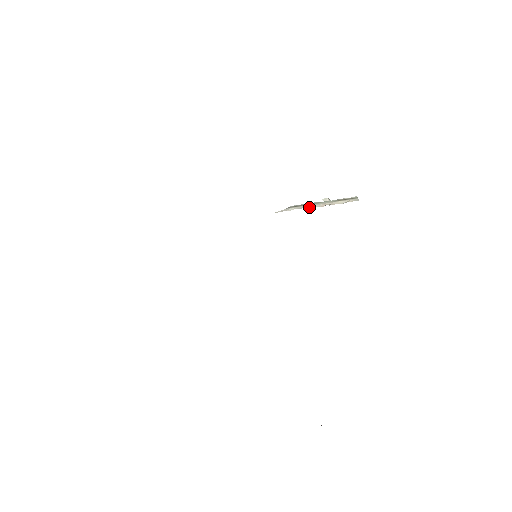
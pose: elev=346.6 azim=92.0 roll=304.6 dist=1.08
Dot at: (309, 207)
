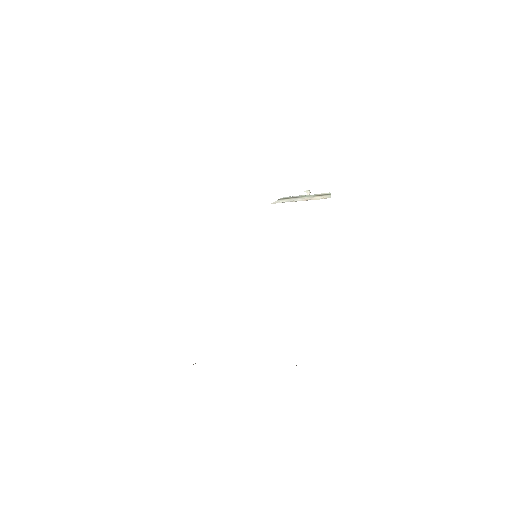
Dot at: (294, 201)
